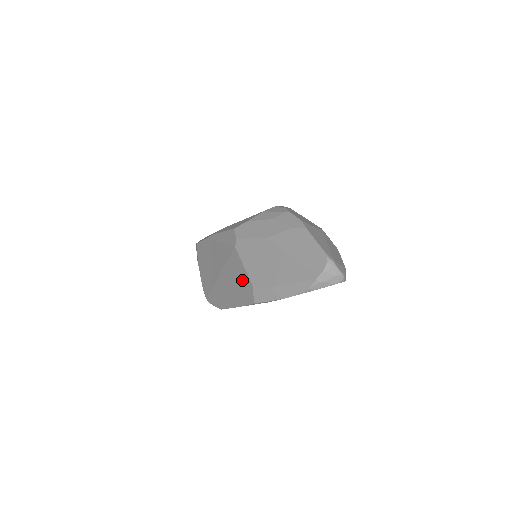
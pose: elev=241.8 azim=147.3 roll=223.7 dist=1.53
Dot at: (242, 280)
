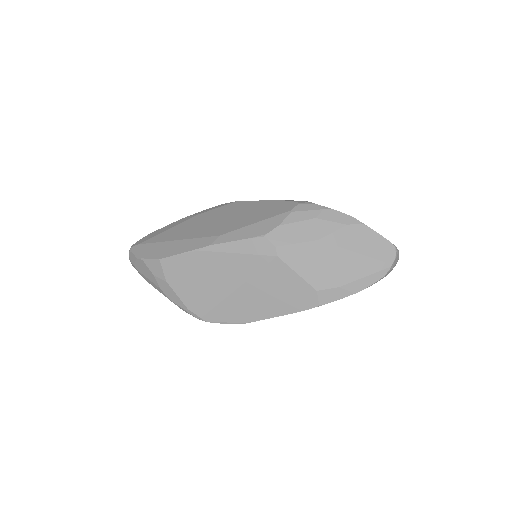
Dot at: (294, 288)
